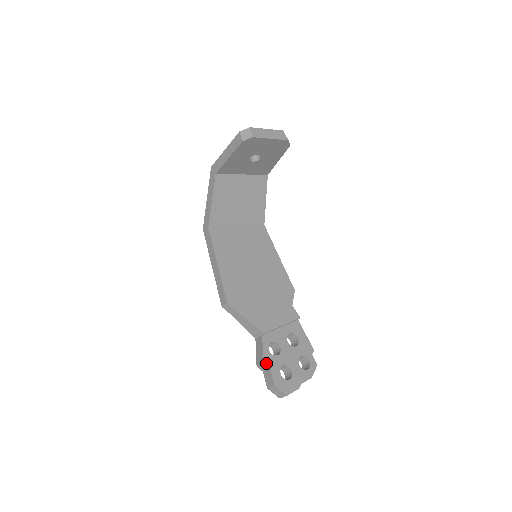
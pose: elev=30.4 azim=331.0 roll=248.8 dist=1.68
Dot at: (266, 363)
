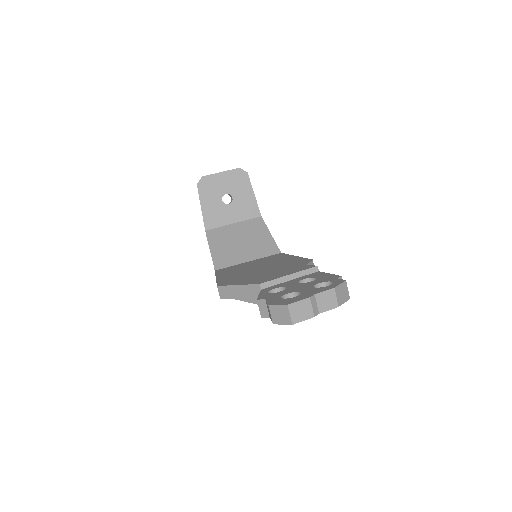
Dot at: (260, 299)
